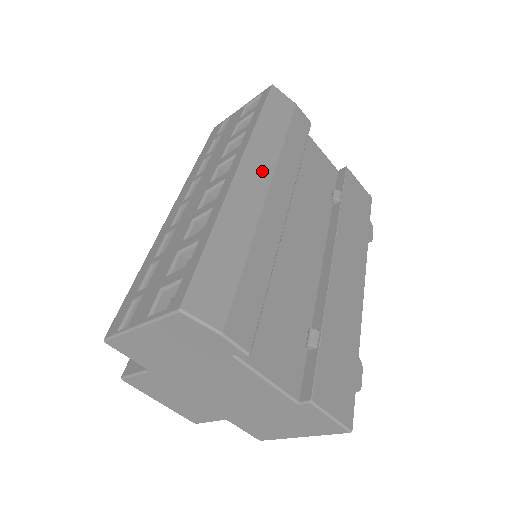
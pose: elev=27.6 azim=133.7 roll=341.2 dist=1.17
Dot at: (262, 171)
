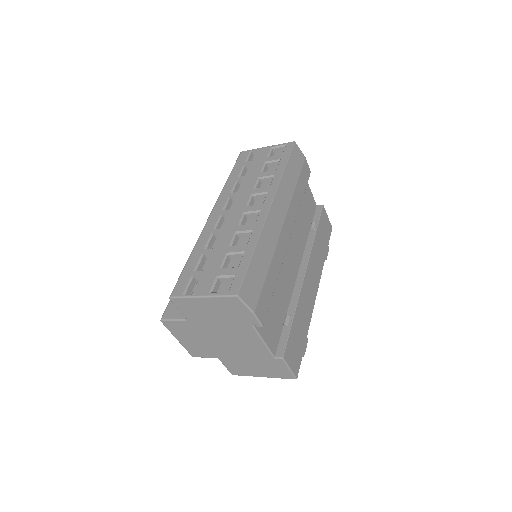
Dot at: (282, 209)
